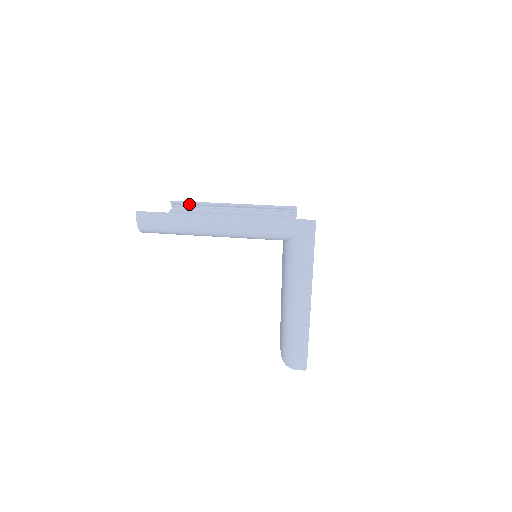
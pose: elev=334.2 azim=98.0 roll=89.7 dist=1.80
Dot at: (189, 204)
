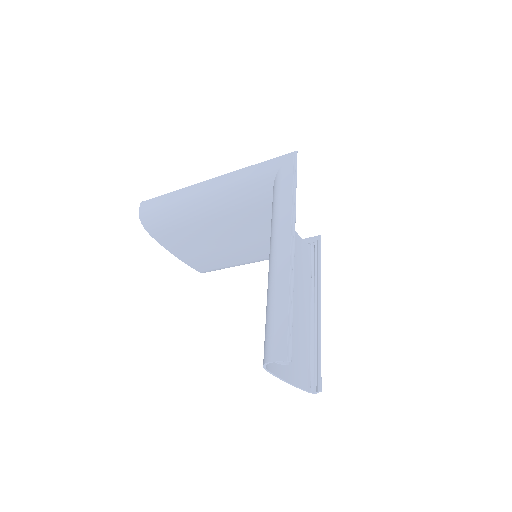
Dot at: occluded
